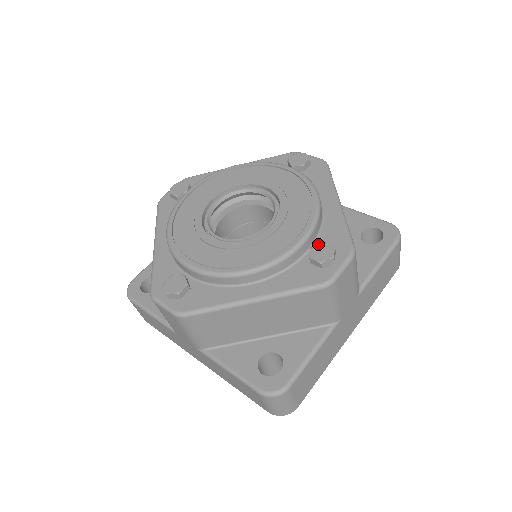
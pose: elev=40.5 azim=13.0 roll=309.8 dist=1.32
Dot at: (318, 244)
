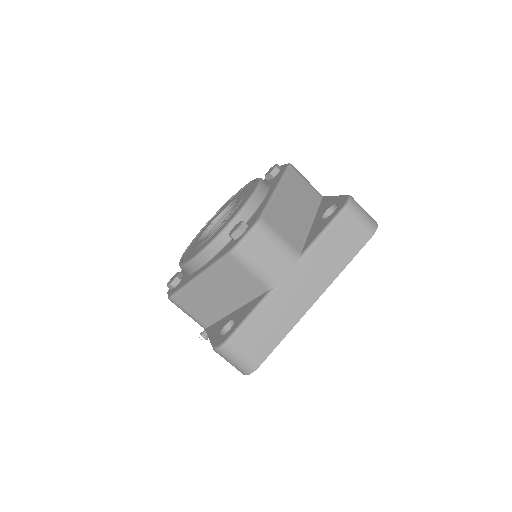
Dot at: (265, 175)
